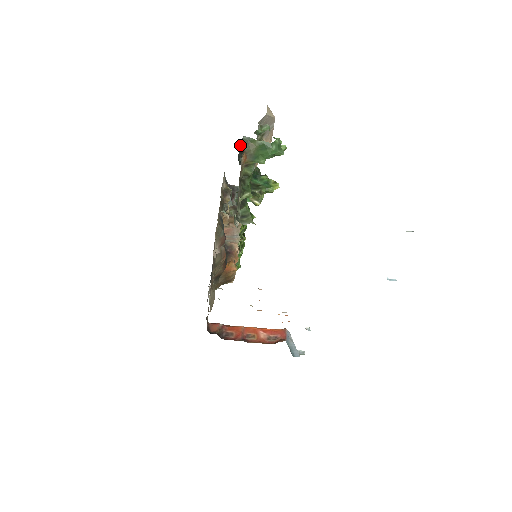
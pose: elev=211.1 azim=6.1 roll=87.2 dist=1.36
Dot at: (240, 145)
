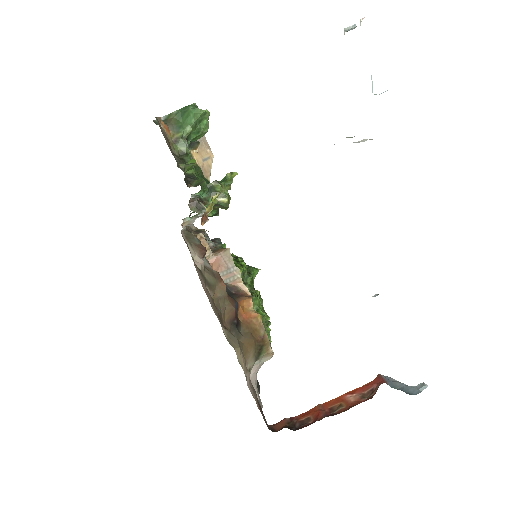
Dot at: occluded
